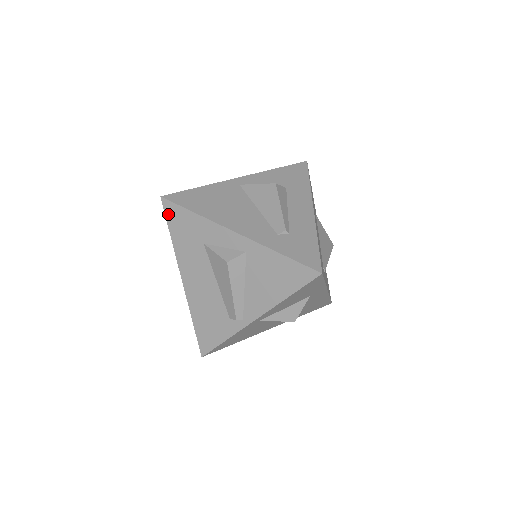
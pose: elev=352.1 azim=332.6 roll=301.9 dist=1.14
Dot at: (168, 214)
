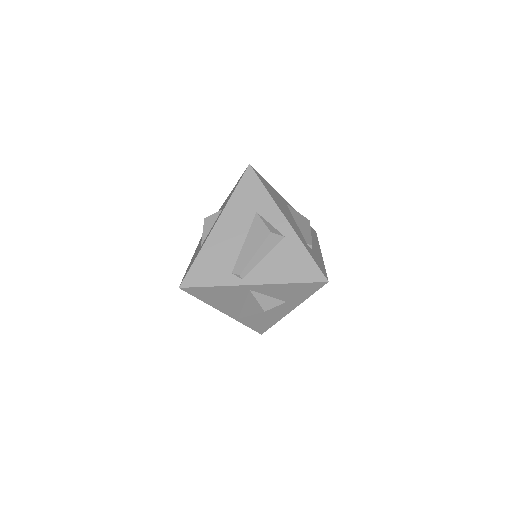
Dot at: (245, 177)
